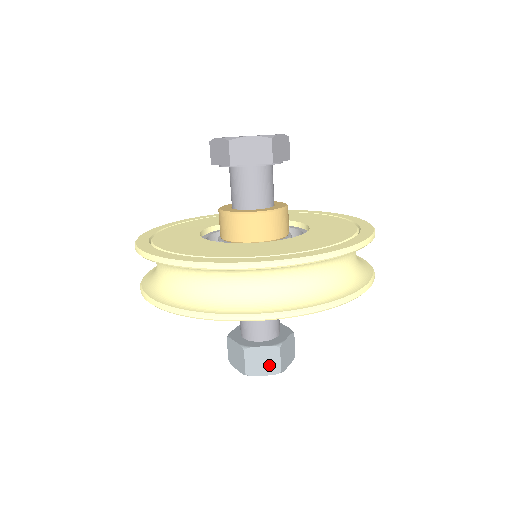
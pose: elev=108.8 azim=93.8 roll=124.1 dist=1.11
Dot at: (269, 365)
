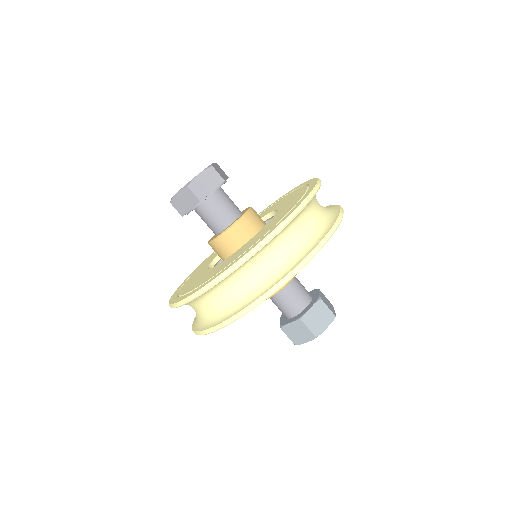
Dot at: (324, 317)
